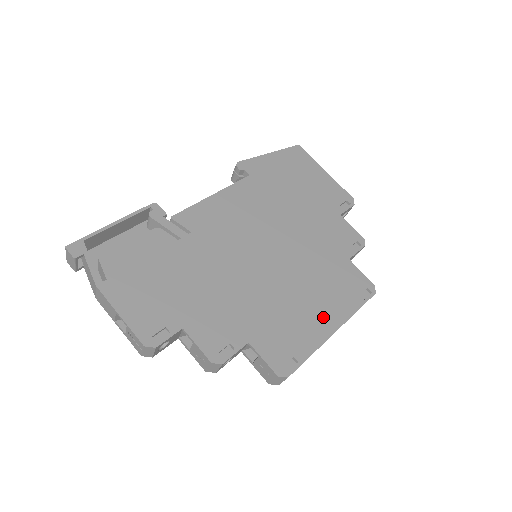
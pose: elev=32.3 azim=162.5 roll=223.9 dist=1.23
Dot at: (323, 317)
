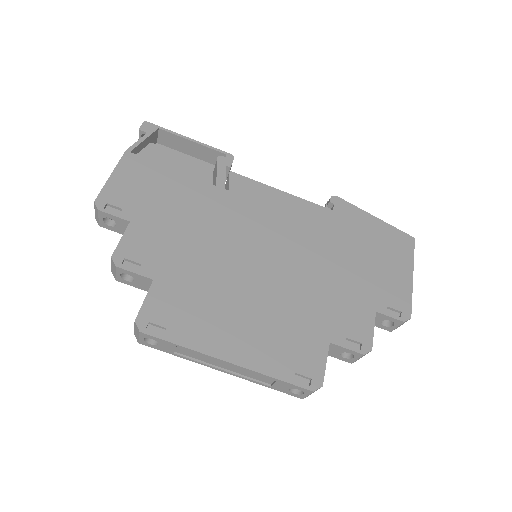
Dot at: (235, 341)
